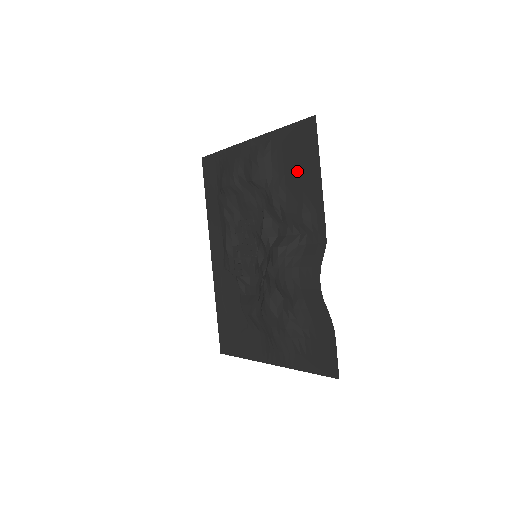
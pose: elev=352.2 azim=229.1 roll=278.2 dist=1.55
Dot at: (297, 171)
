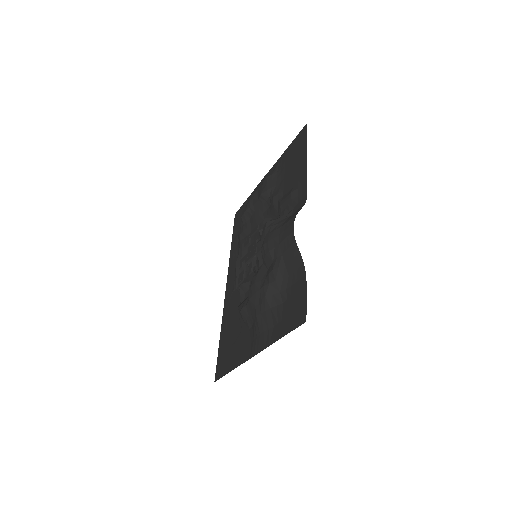
Dot at: (292, 168)
